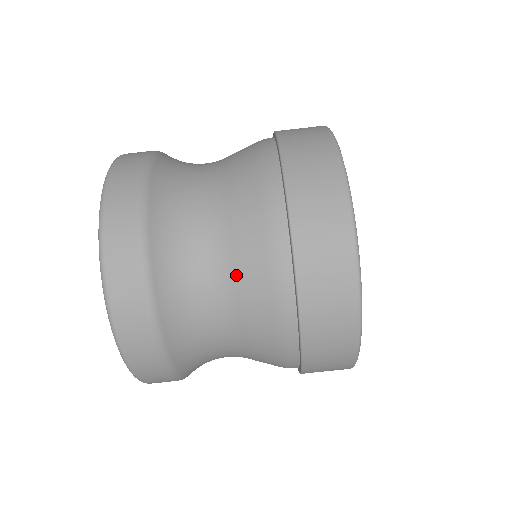
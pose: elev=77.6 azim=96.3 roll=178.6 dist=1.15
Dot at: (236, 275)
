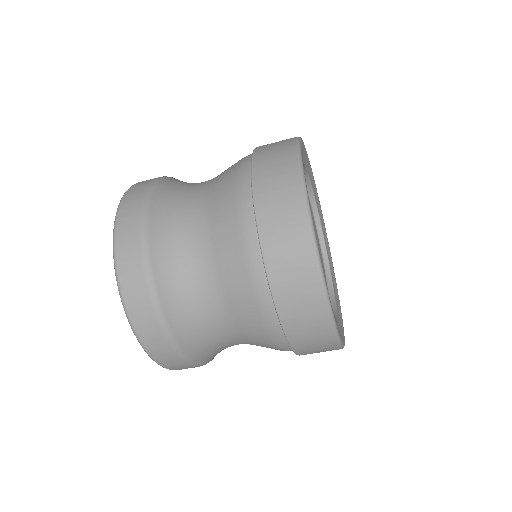
Dot at: (240, 326)
